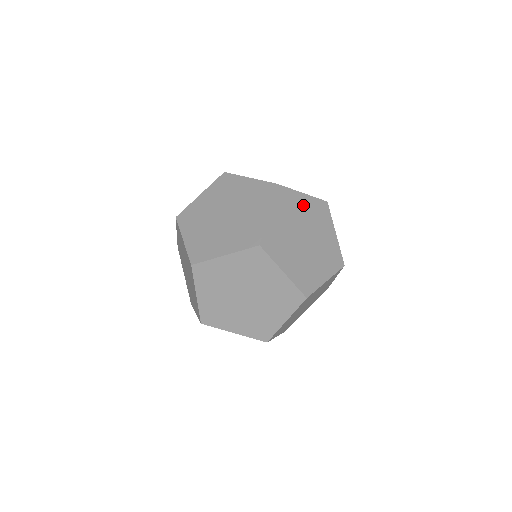
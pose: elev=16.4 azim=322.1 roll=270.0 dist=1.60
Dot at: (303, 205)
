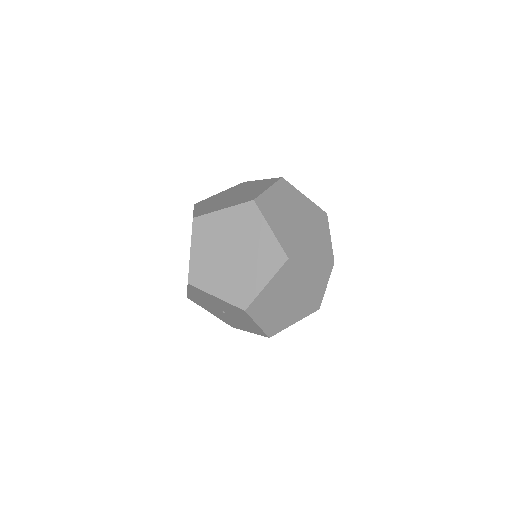
Dot at: (303, 202)
